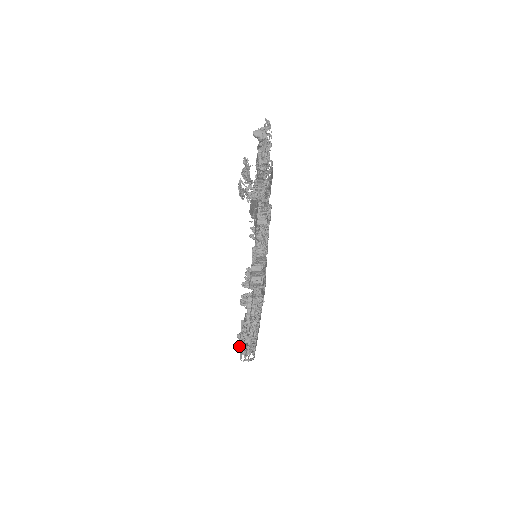
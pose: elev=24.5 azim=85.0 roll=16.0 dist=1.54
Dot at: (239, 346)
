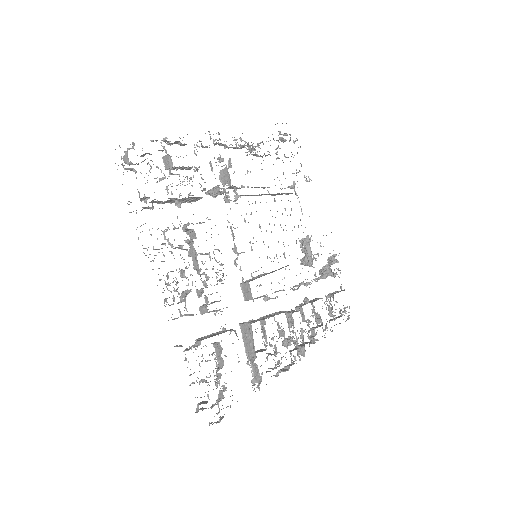
Dot at: occluded
